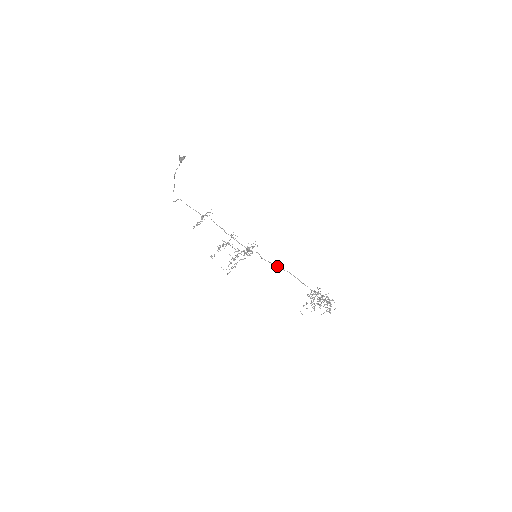
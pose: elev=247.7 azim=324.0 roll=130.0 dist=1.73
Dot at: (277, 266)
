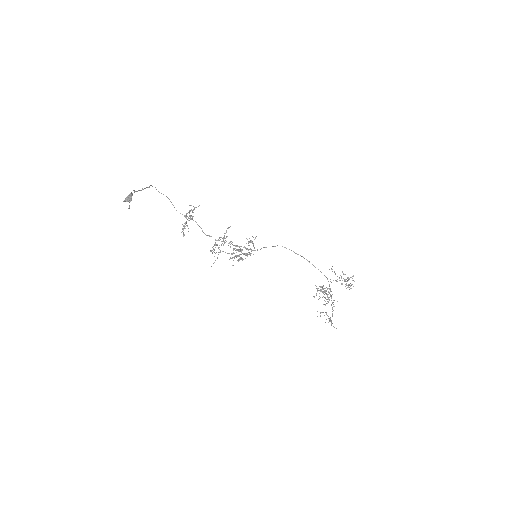
Dot at: occluded
